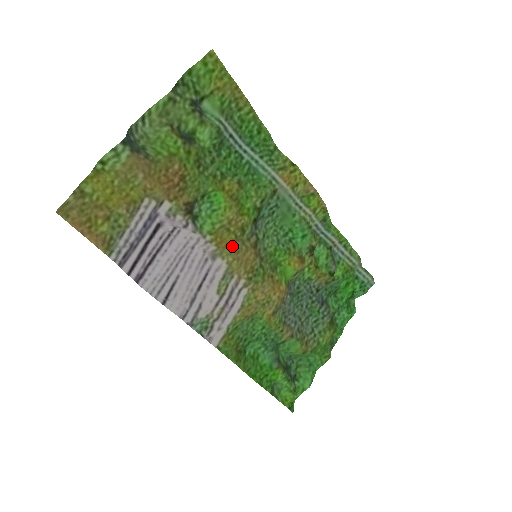
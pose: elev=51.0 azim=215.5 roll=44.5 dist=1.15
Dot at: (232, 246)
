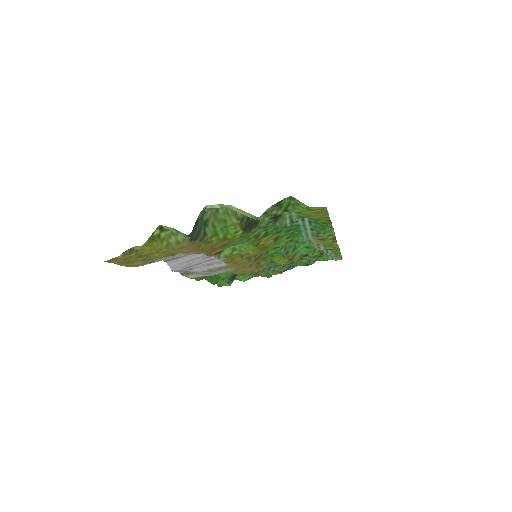
Dot at: (238, 262)
